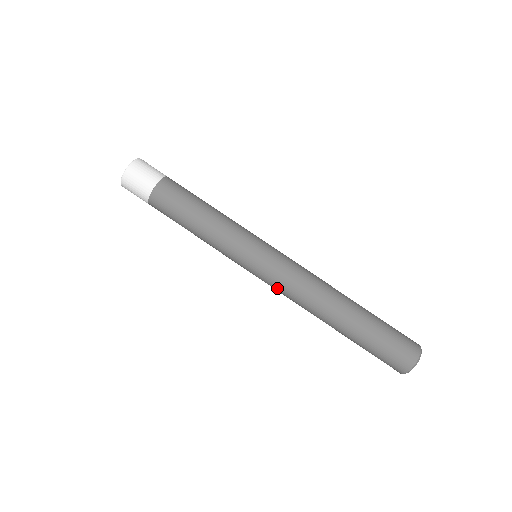
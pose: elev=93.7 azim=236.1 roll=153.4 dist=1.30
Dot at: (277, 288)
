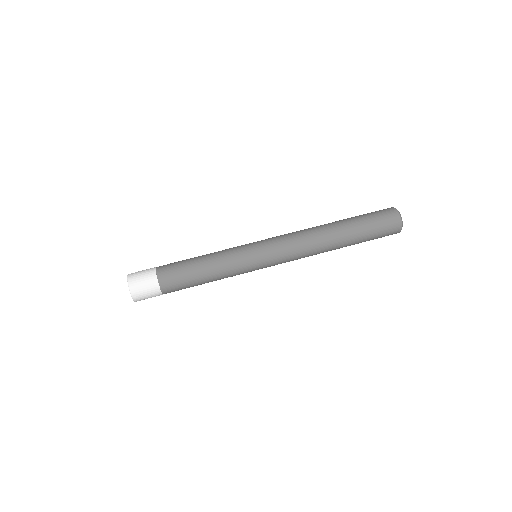
Dot at: occluded
